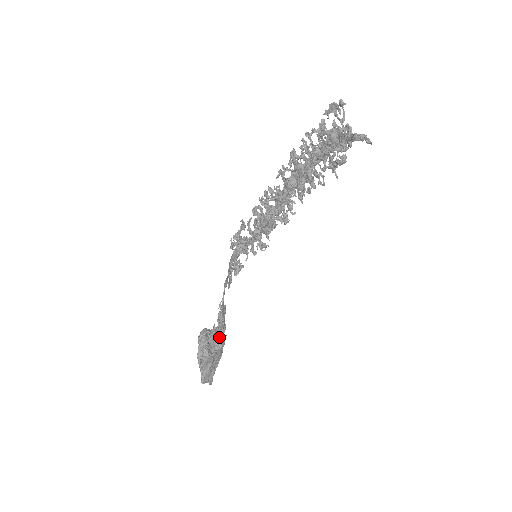
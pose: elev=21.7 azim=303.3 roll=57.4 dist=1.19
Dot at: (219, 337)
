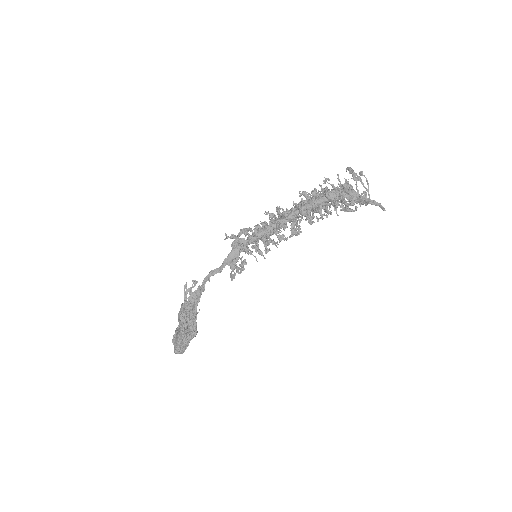
Dot at: occluded
